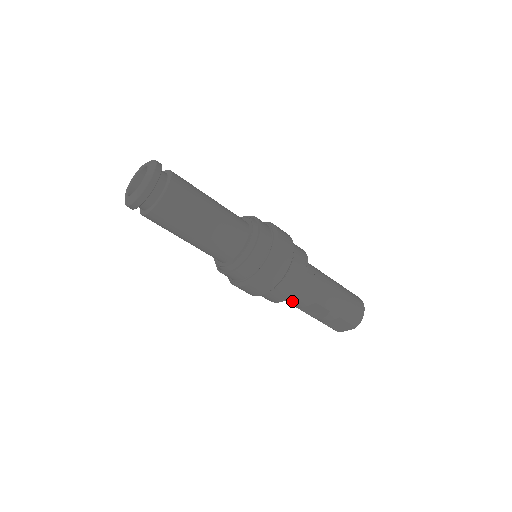
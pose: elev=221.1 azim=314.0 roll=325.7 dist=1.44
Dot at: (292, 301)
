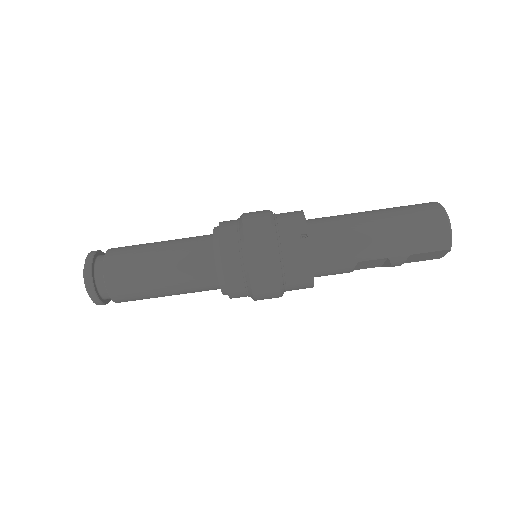
Dot at: (331, 274)
